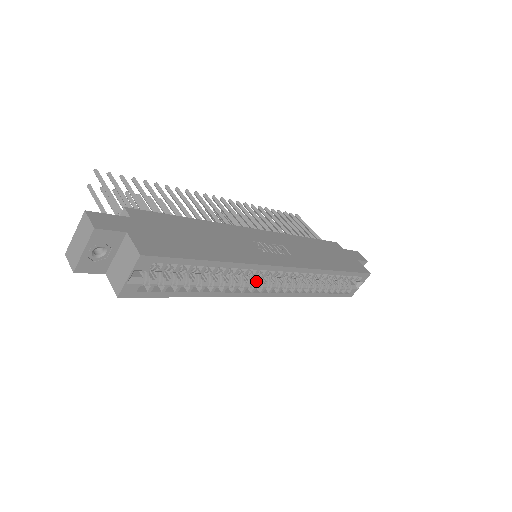
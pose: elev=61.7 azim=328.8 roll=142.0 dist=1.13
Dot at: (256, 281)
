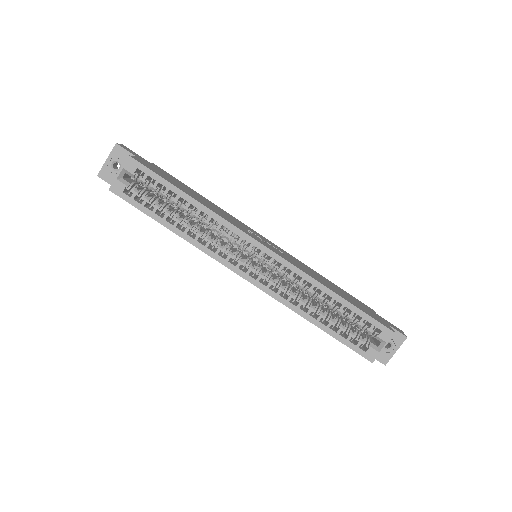
Dot at: (233, 252)
